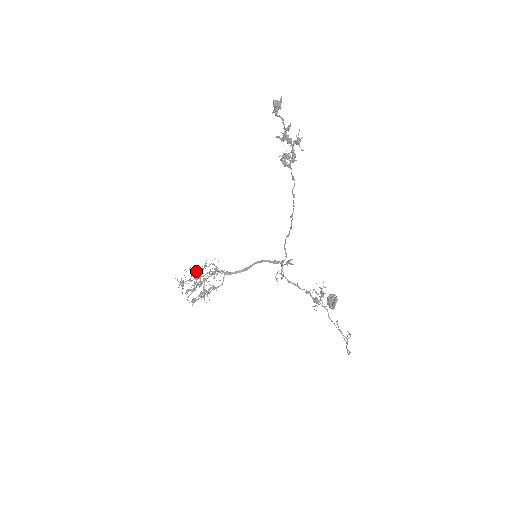
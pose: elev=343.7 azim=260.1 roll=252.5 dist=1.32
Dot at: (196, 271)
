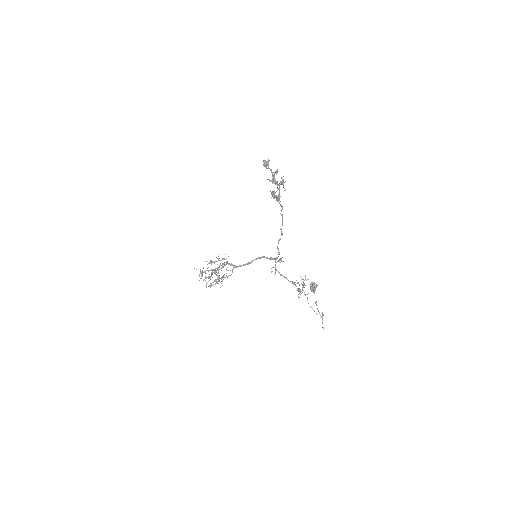
Dot at: occluded
